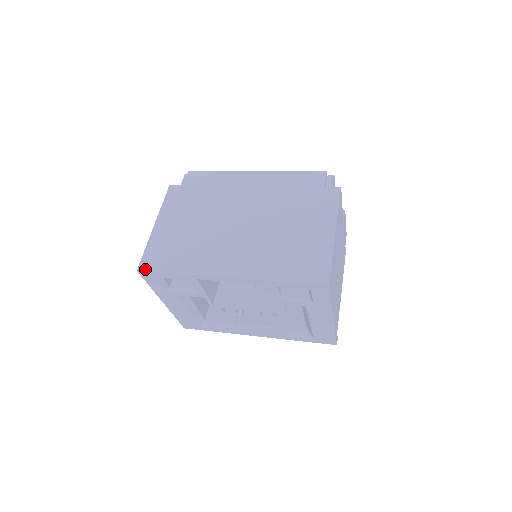
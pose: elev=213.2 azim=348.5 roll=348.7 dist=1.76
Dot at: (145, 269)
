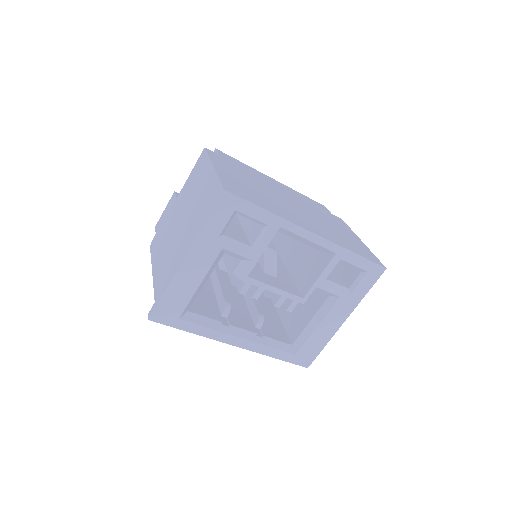
Dot at: (233, 193)
